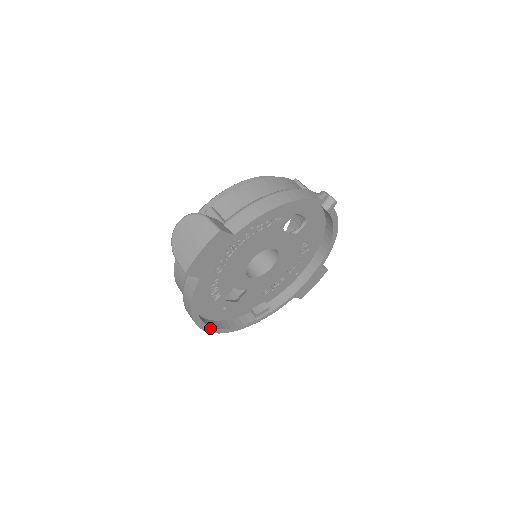
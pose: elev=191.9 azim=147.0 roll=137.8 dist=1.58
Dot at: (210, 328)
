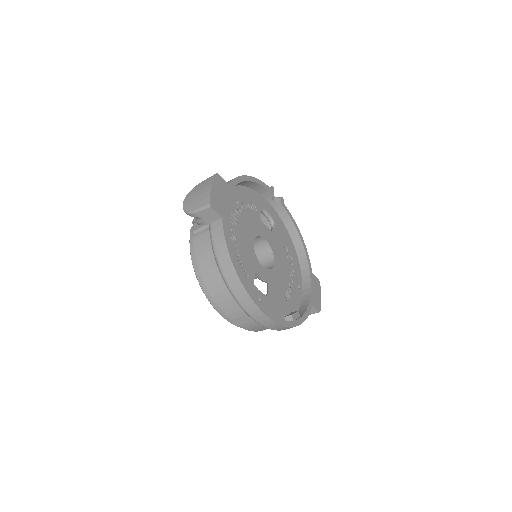
Dot at: (258, 303)
